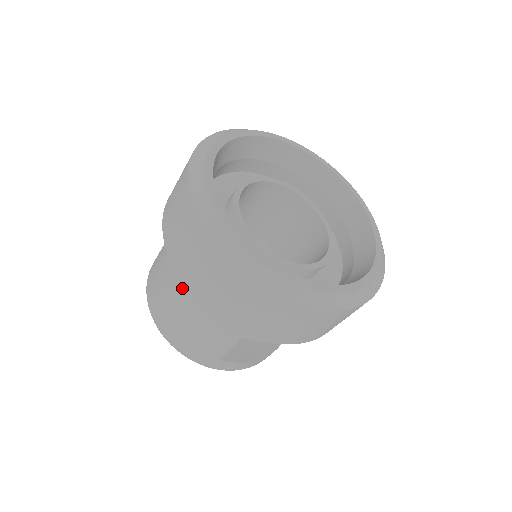
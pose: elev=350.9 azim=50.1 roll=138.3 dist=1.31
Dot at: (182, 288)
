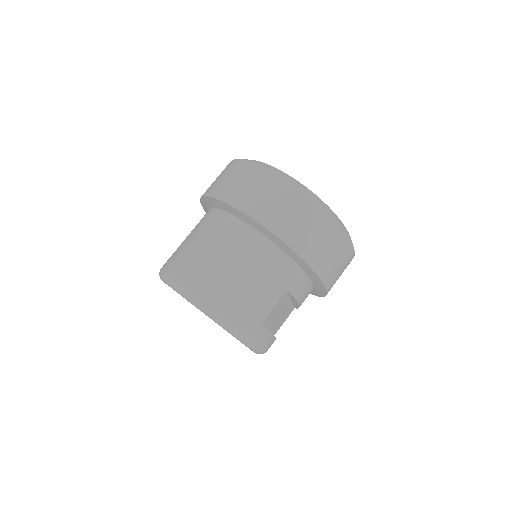
Dot at: (242, 248)
